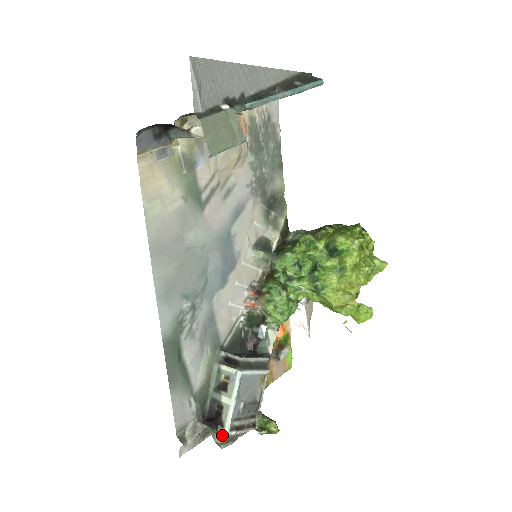
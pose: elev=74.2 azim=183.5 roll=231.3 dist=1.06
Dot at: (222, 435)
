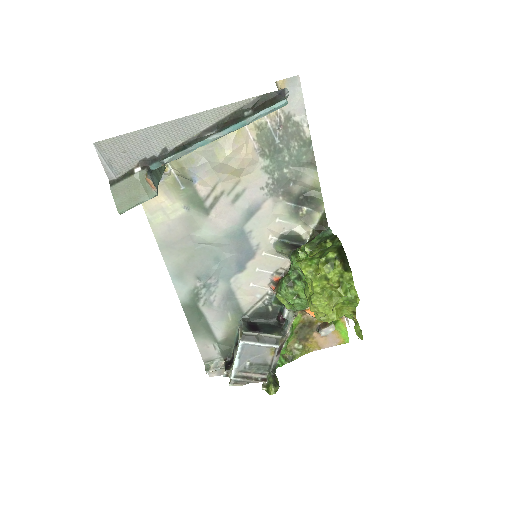
Dot at: occluded
